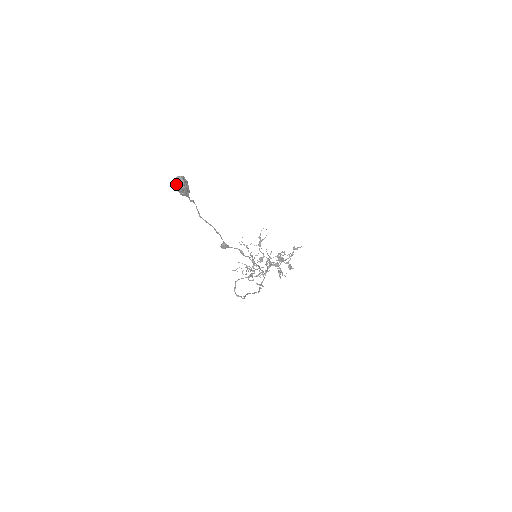
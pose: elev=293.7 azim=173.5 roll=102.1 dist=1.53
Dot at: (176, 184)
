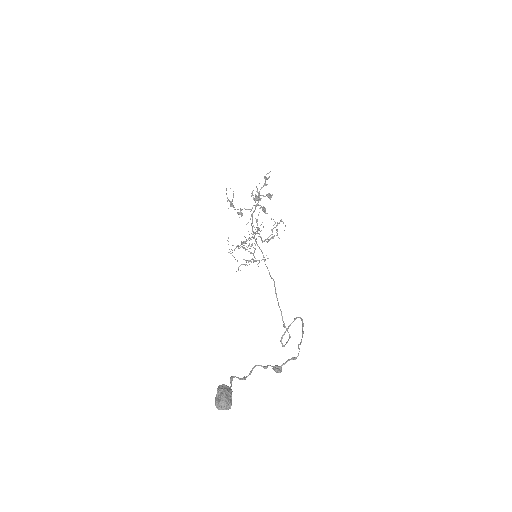
Dot at: occluded
